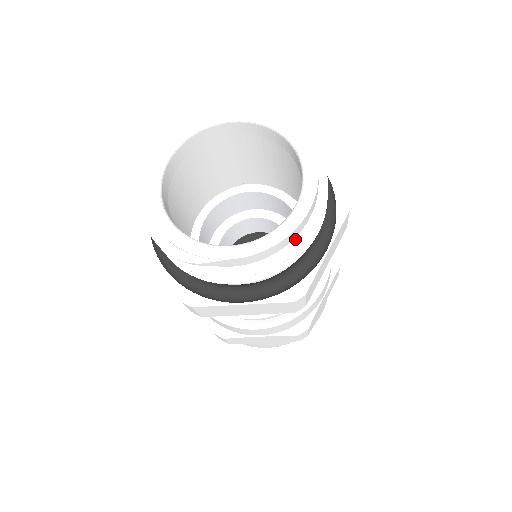
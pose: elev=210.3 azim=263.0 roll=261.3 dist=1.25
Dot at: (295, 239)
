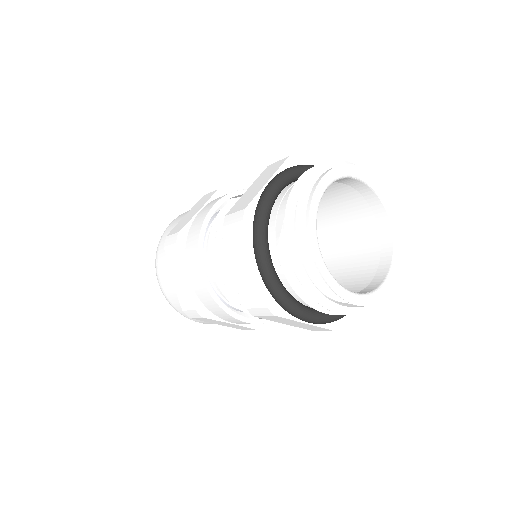
Dot at: occluded
